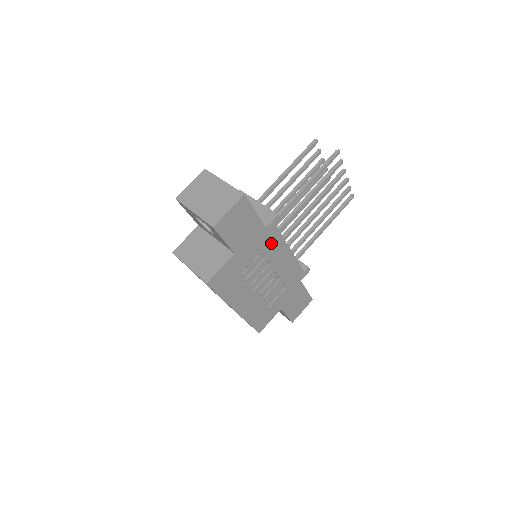
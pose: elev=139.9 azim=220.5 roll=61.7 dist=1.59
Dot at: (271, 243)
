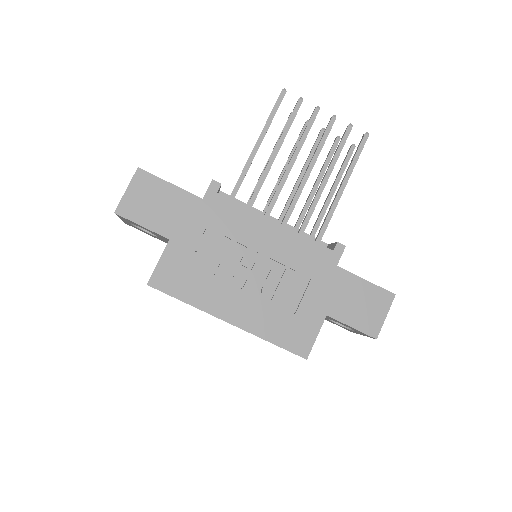
Dot at: (227, 218)
